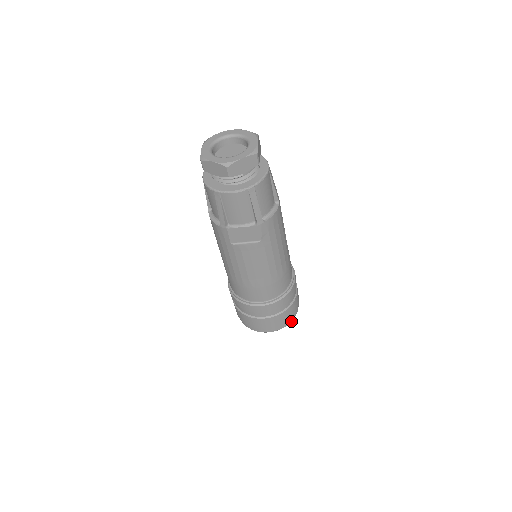
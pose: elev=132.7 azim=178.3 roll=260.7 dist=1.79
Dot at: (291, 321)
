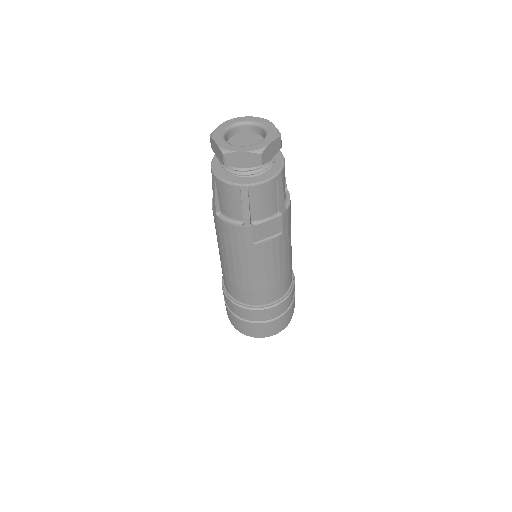
Dot at: occluded
